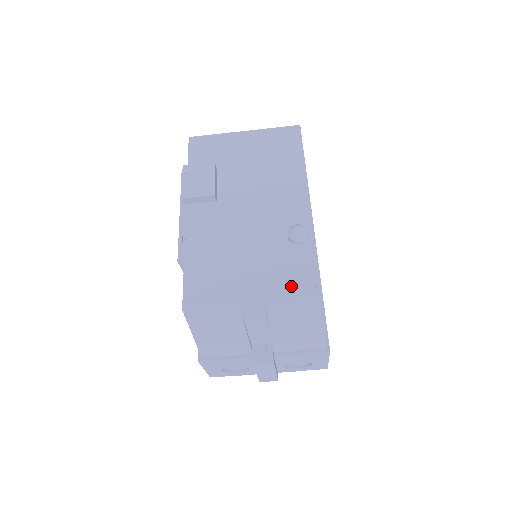
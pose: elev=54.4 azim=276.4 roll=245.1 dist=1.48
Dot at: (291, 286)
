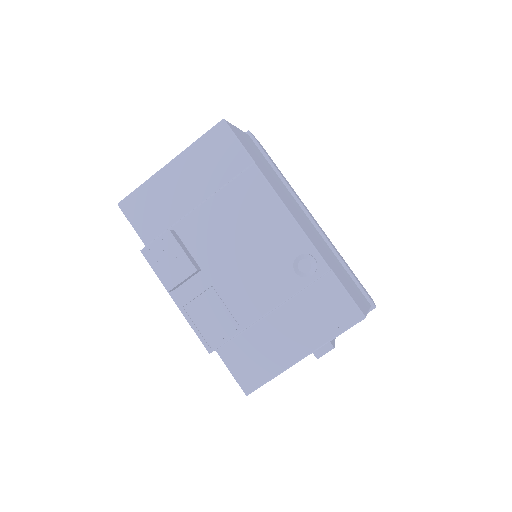
Dot at: (329, 321)
